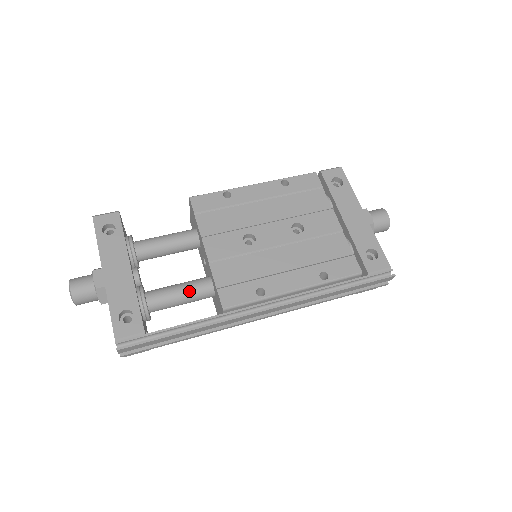
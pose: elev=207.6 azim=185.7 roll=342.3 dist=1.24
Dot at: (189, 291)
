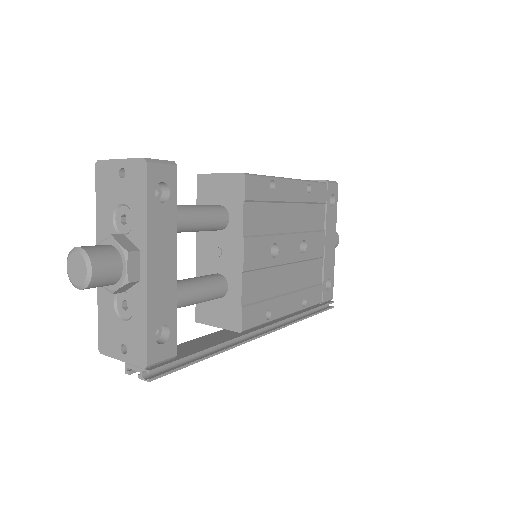
Dot at: (208, 295)
